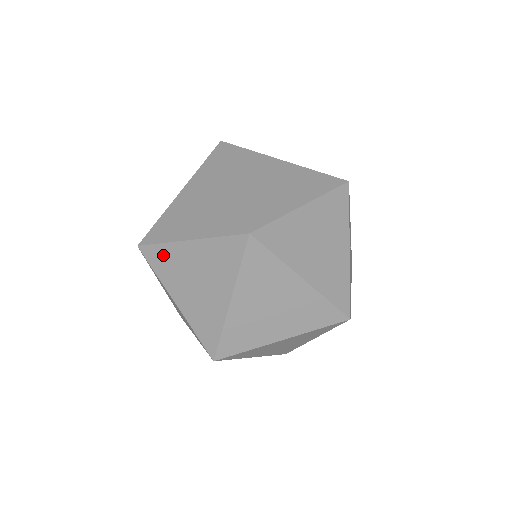
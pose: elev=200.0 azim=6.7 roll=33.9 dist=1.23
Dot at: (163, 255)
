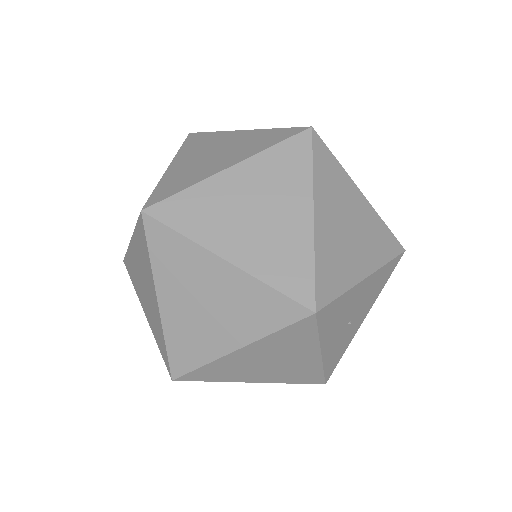
Dot at: (178, 345)
